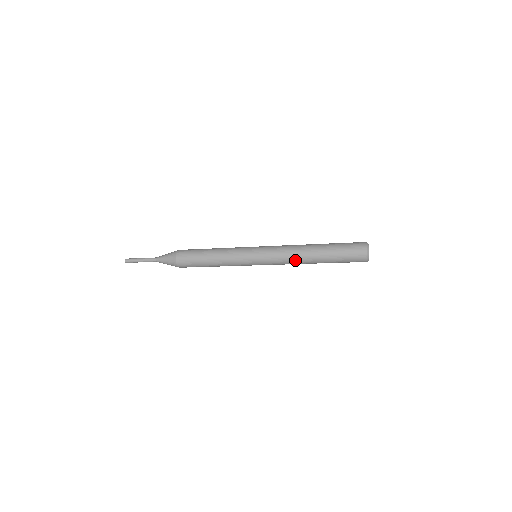
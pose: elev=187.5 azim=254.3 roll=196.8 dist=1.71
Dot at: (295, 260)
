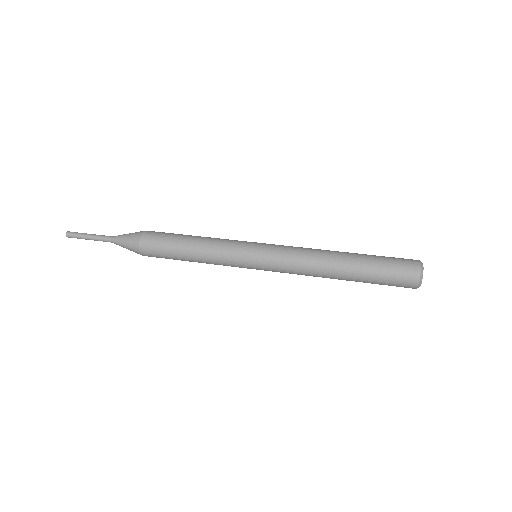
Dot at: (313, 274)
